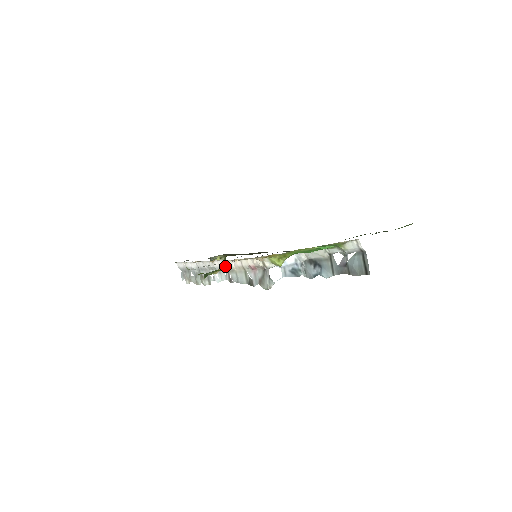
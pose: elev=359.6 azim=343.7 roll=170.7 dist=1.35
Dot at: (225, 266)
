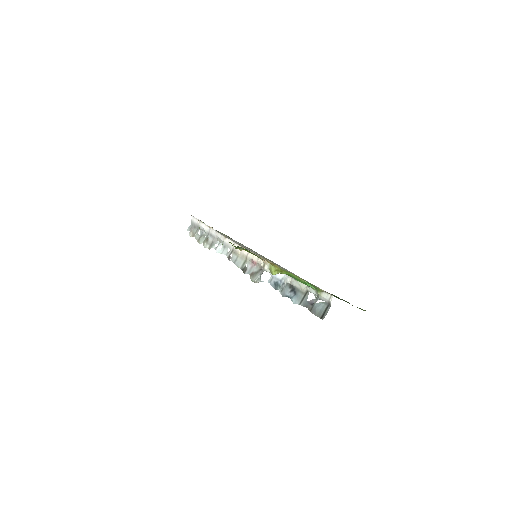
Dot at: (233, 247)
